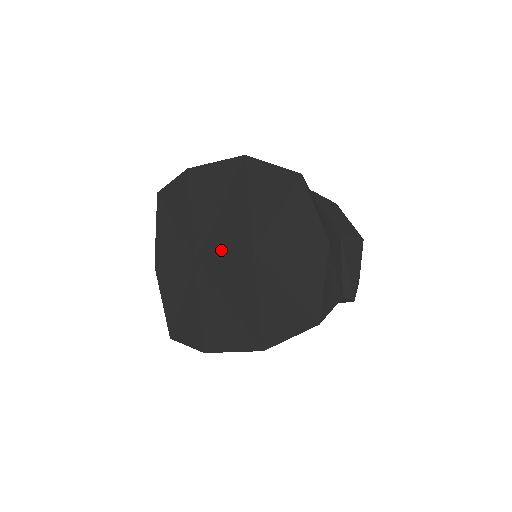
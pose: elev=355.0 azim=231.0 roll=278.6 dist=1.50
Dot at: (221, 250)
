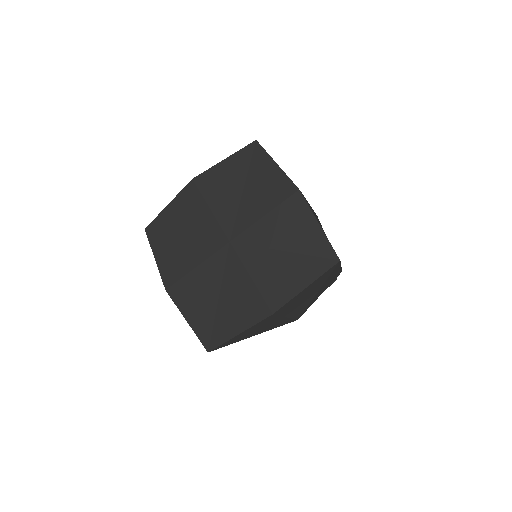
Dot at: (261, 212)
